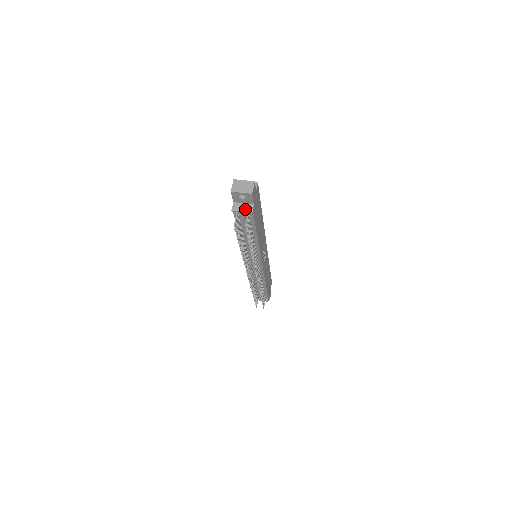
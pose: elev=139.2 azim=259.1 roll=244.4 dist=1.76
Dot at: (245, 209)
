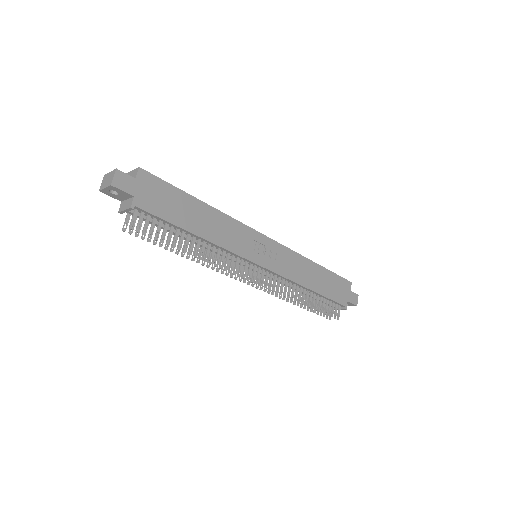
Dot at: (126, 206)
